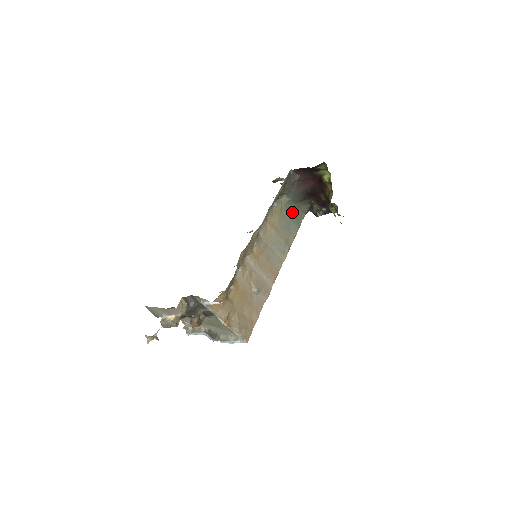
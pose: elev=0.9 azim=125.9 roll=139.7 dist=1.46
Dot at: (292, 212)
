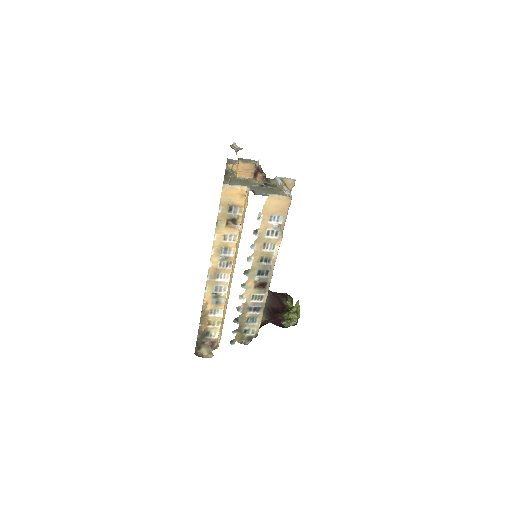
Dot at: occluded
